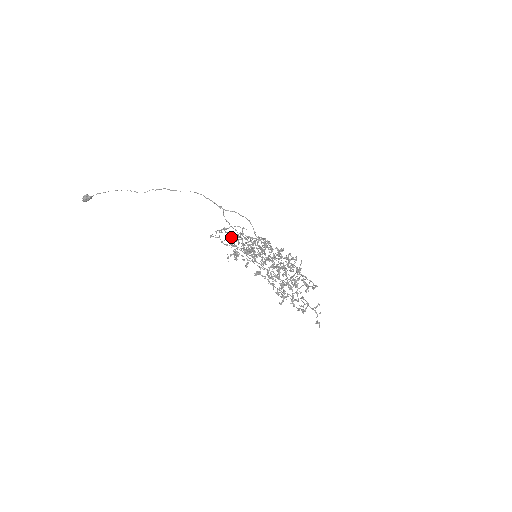
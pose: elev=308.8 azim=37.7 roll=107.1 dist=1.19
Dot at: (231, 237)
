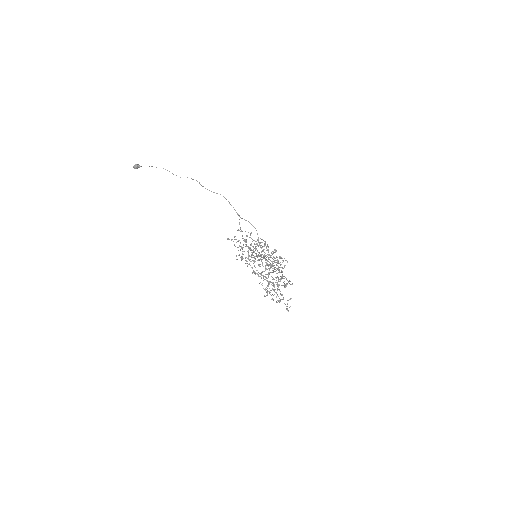
Dot at: (241, 246)
